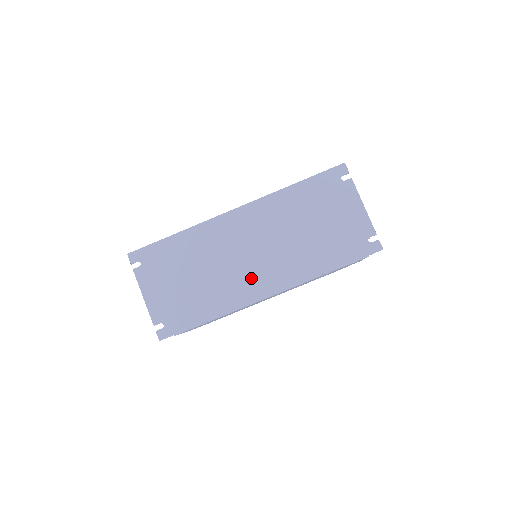
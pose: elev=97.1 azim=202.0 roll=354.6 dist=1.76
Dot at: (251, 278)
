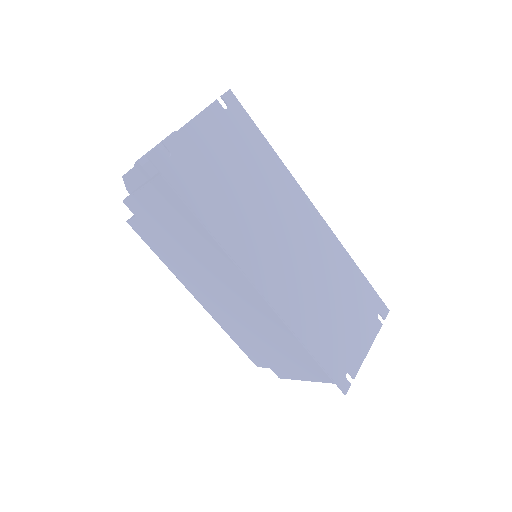
Dot at: (266, 257)
